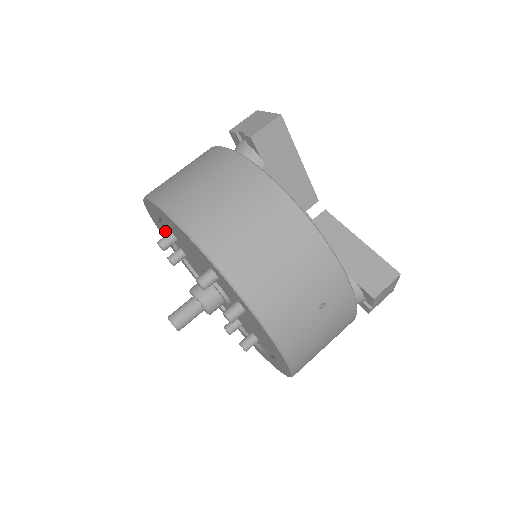
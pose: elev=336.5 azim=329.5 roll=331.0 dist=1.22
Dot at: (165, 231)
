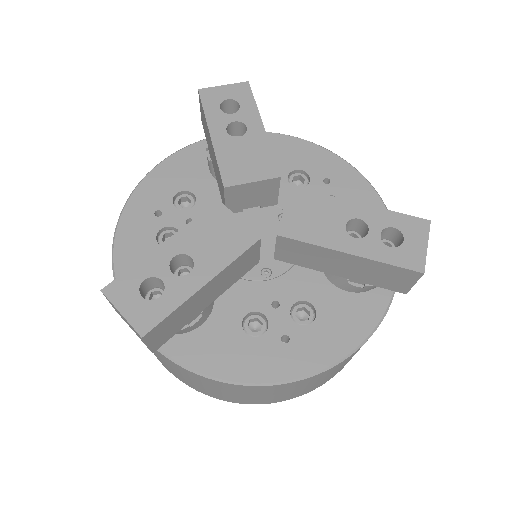
Dot at: occluded
